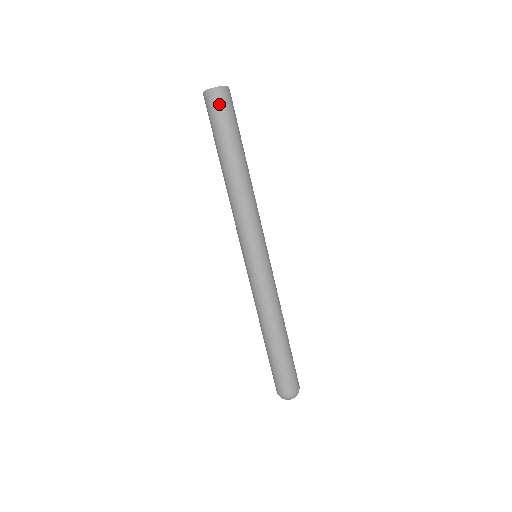
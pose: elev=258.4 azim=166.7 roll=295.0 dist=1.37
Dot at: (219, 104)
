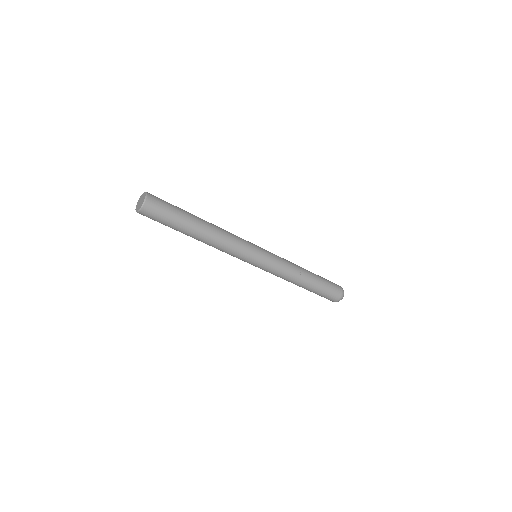
Dot at: (151, 216)
